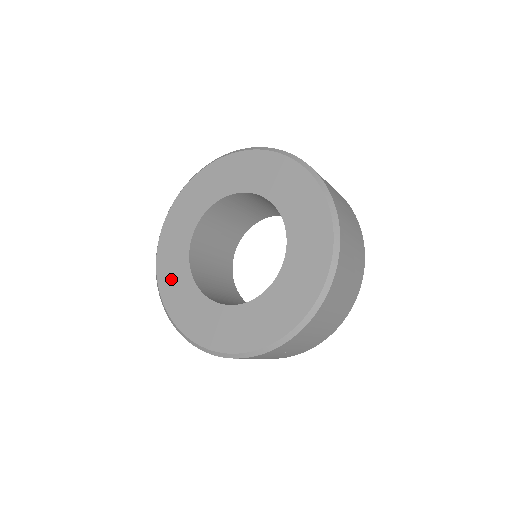
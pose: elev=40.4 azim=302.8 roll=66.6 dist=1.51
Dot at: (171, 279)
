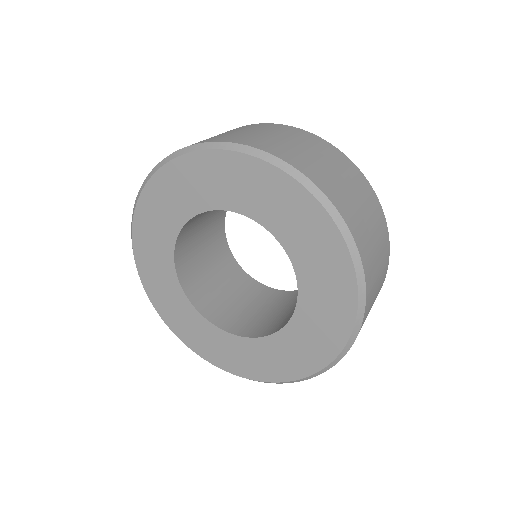
Dot at: (151, 266)
